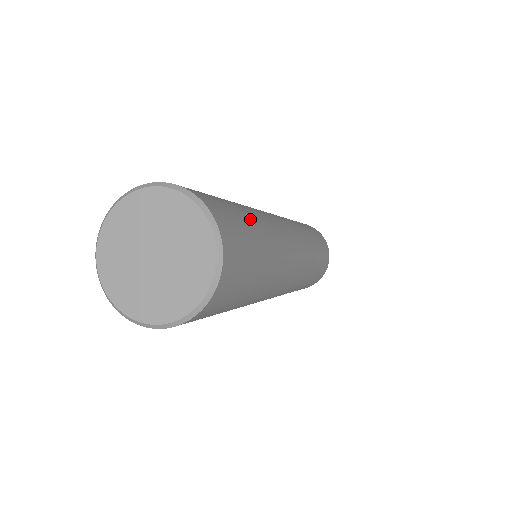
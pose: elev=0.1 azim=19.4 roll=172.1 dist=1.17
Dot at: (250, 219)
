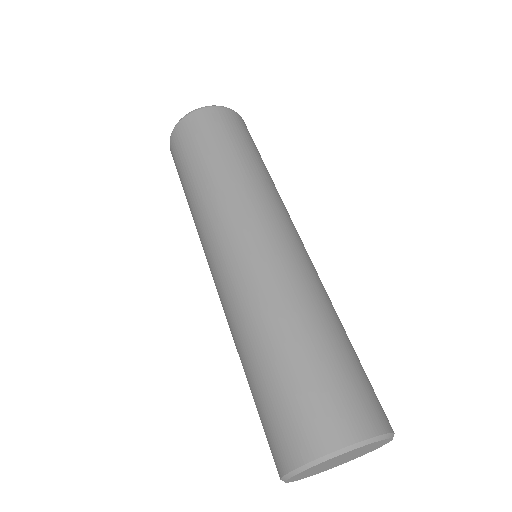
Dot at: occluded
